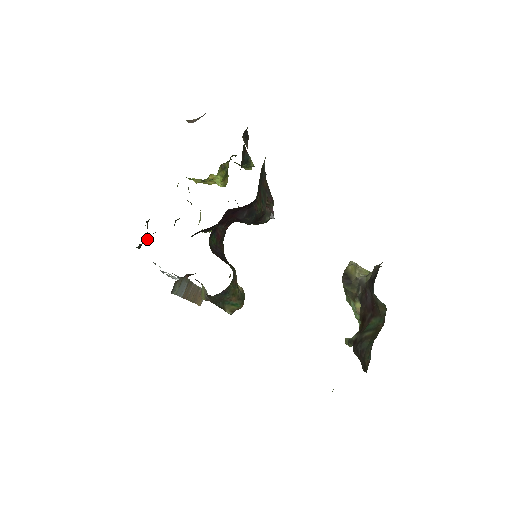
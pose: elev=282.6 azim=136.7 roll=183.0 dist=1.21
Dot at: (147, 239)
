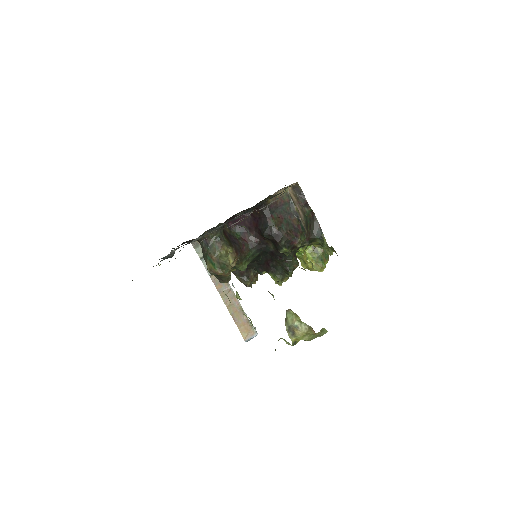
Dot at: (246, 279)
